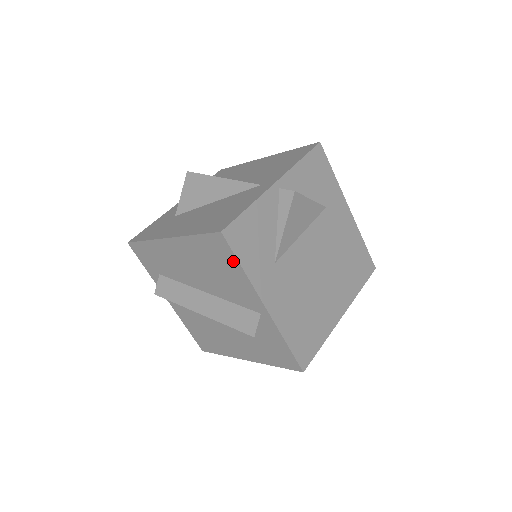
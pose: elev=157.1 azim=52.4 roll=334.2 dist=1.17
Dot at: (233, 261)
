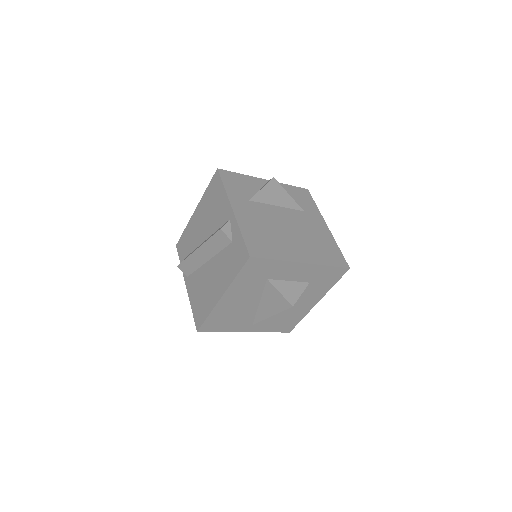
Dot at: (220, 186)
